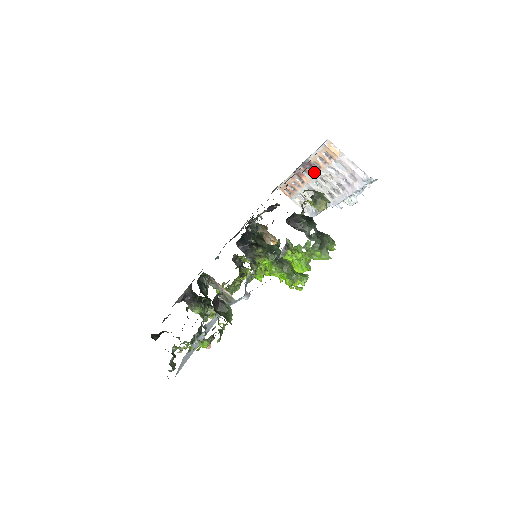
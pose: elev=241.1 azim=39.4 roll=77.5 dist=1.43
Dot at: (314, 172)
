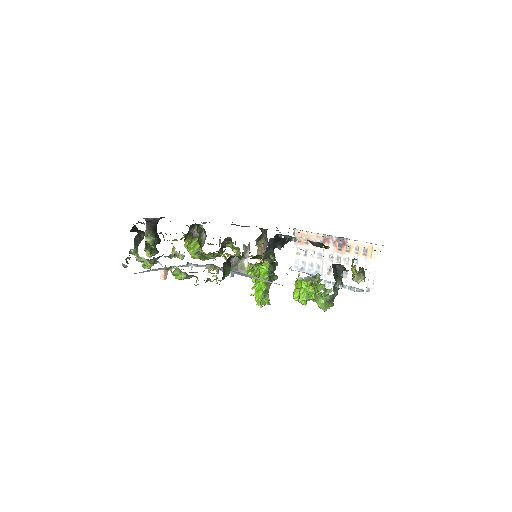
Dot at: (340, 249)
